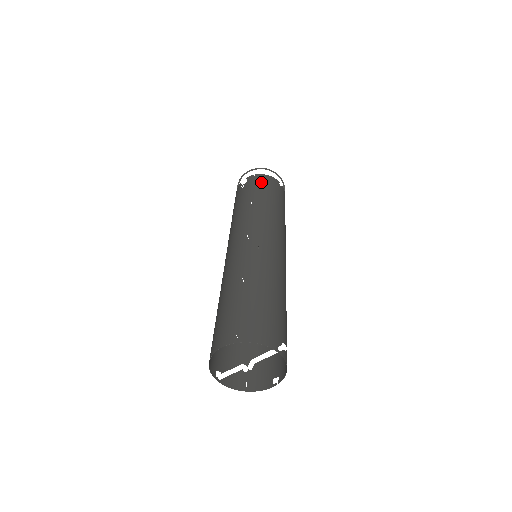
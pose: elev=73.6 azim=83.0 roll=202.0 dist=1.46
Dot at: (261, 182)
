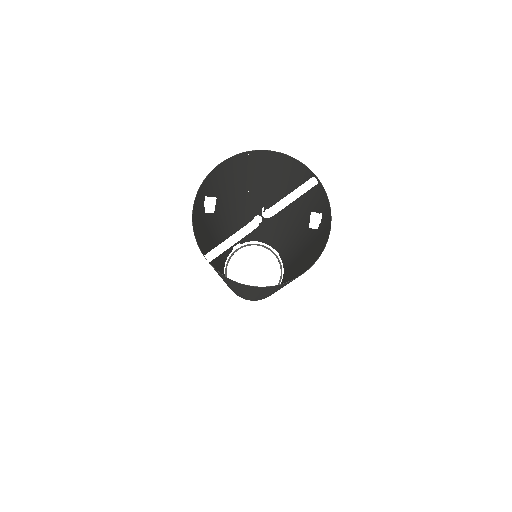
Dot at: occluded
